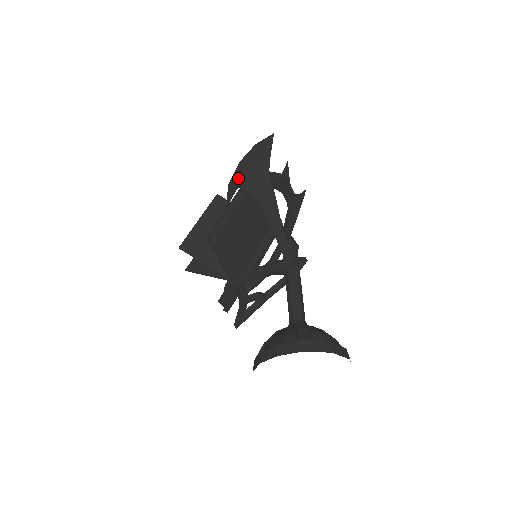
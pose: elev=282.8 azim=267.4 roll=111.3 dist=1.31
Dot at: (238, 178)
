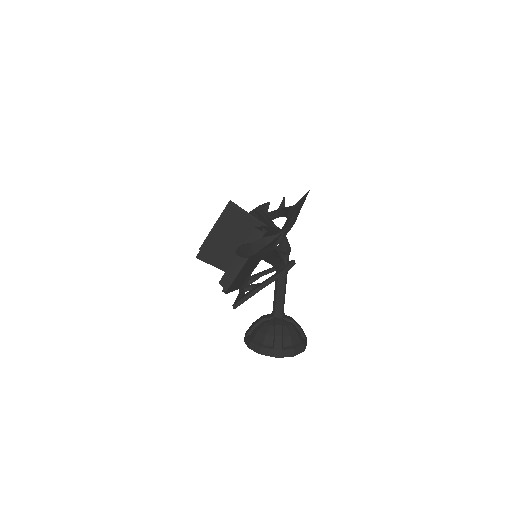
Dot at: (247, 253)
